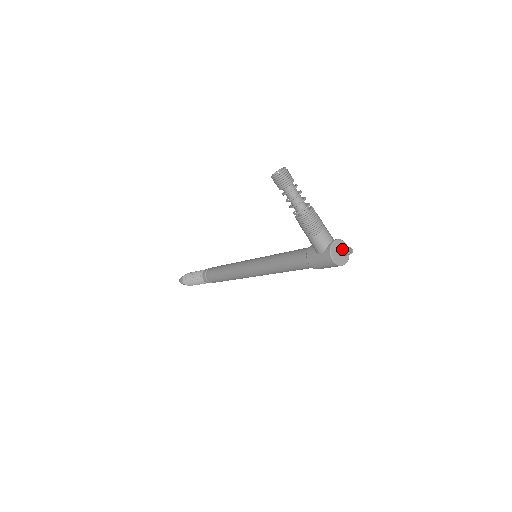
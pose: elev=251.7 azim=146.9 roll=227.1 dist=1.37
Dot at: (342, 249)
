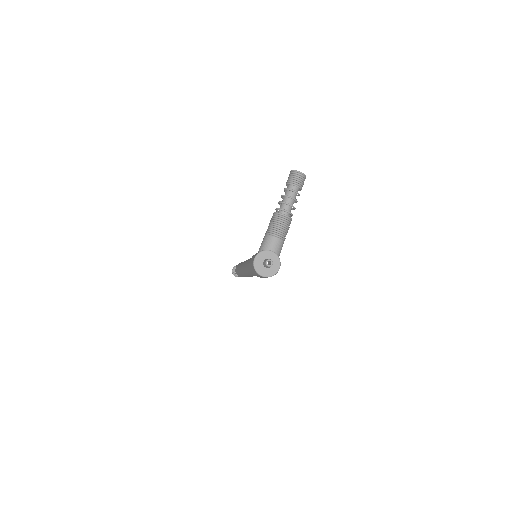
Dot at: (268, 258)
